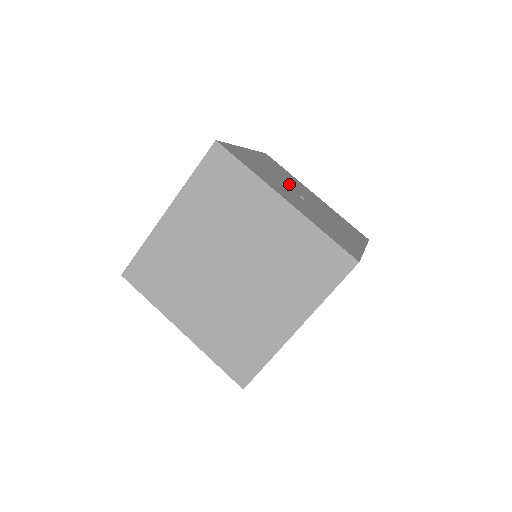
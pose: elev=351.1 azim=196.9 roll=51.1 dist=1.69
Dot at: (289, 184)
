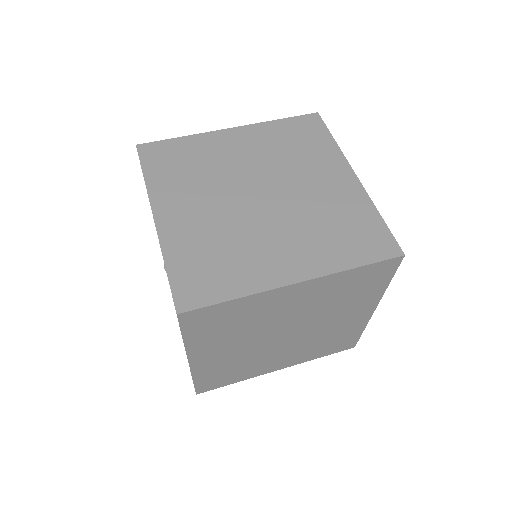
Dot at: occluded
